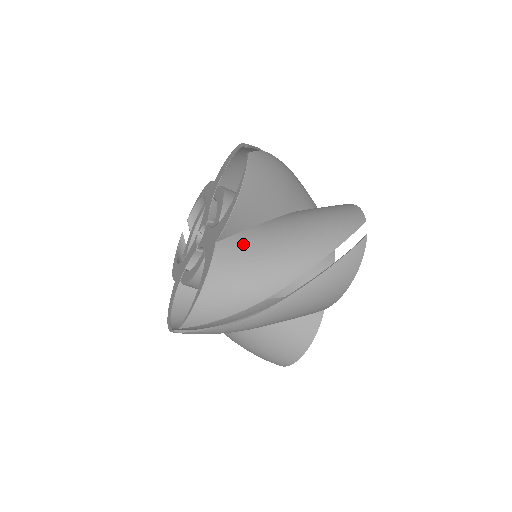
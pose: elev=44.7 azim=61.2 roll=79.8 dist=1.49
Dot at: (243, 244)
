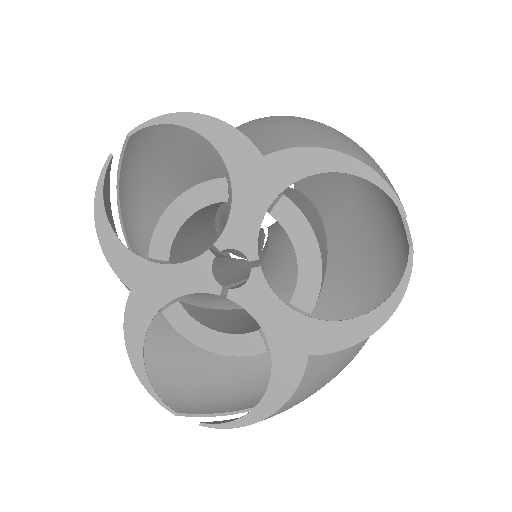
Dot at: occluded
